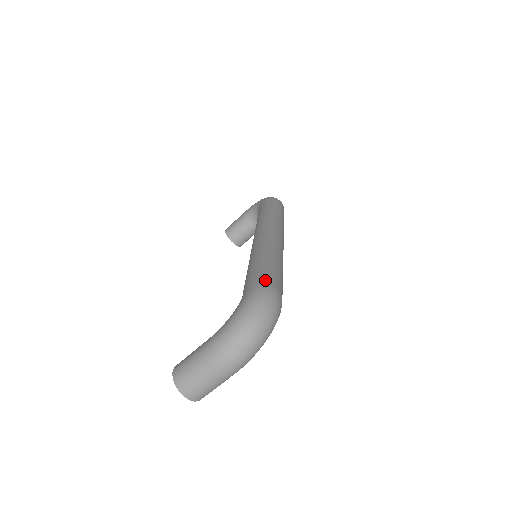
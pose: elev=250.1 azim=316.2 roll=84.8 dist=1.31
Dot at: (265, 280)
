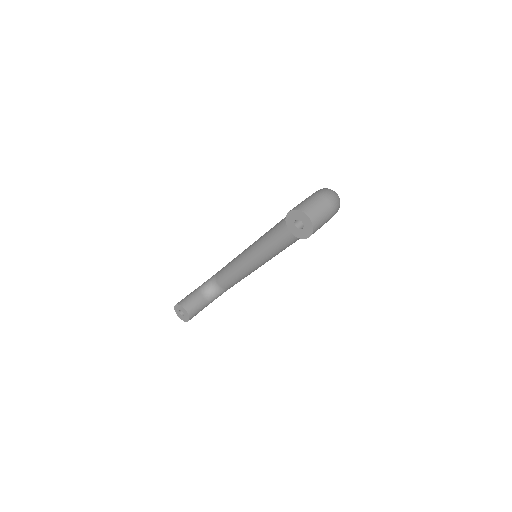
Dot at: occluded
